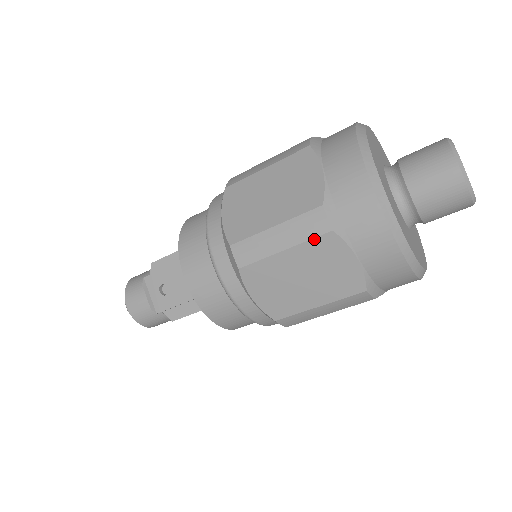
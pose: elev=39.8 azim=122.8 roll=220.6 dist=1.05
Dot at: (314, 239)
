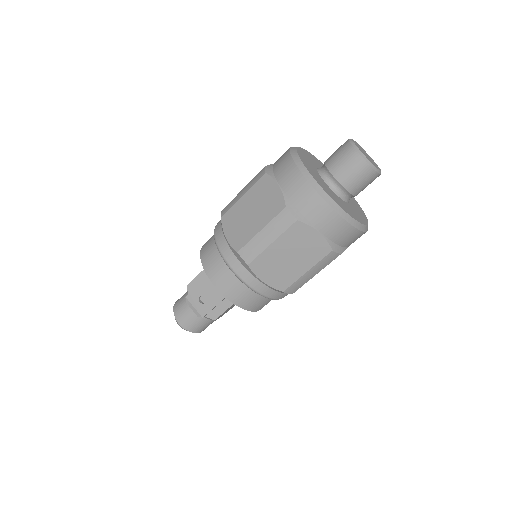
Dot at: (288, 229)
